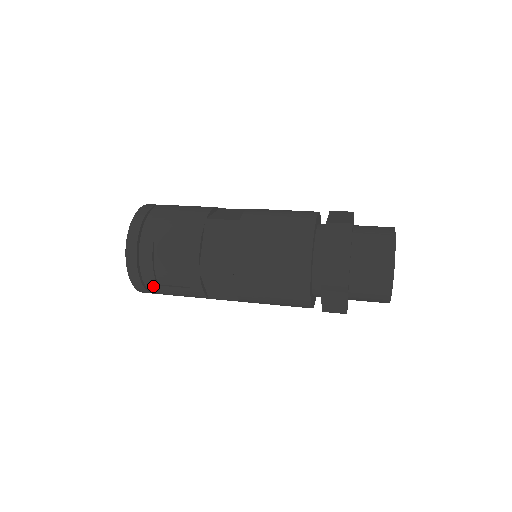
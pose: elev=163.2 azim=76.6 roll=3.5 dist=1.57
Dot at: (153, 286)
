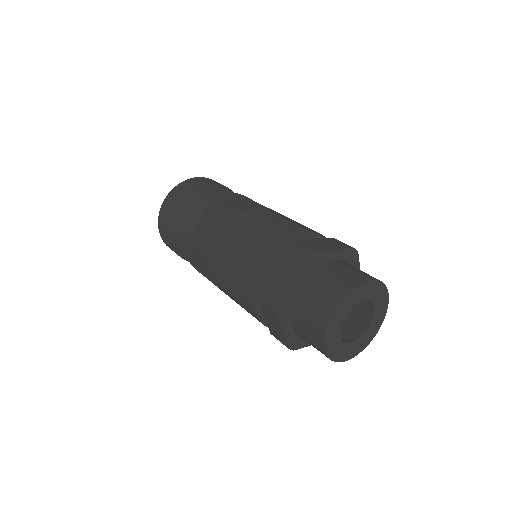
Dot at: occluded
